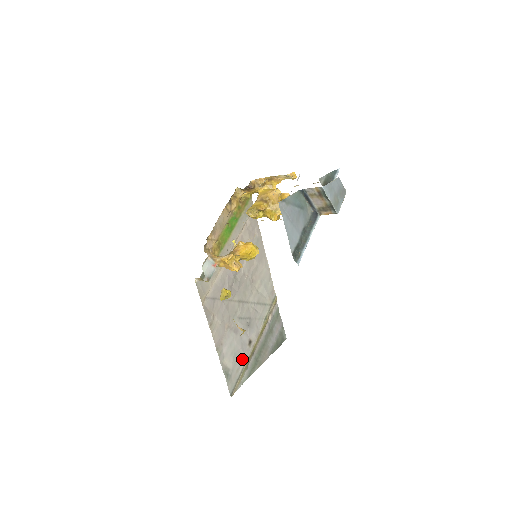
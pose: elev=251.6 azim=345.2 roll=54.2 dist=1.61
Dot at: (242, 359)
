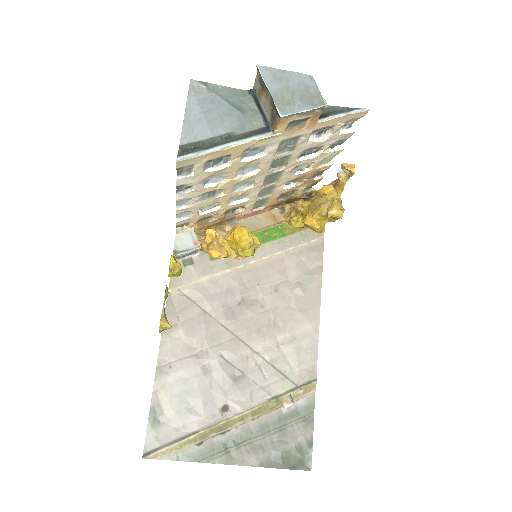
Dot at: (196, 420)
